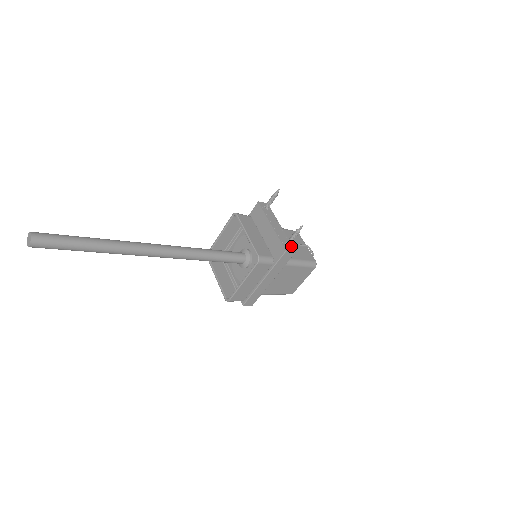
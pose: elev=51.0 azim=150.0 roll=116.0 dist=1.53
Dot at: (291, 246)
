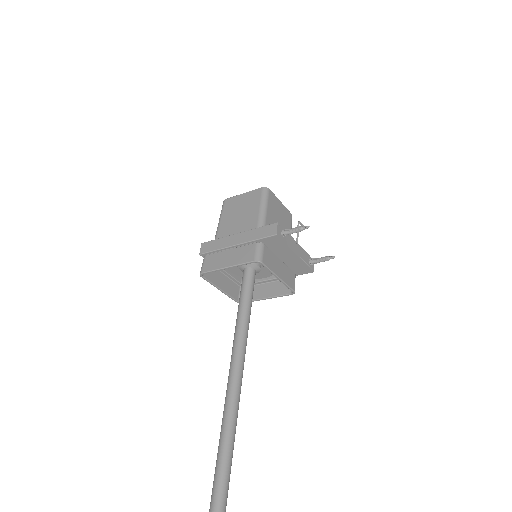
Dot at: (311, 259)
